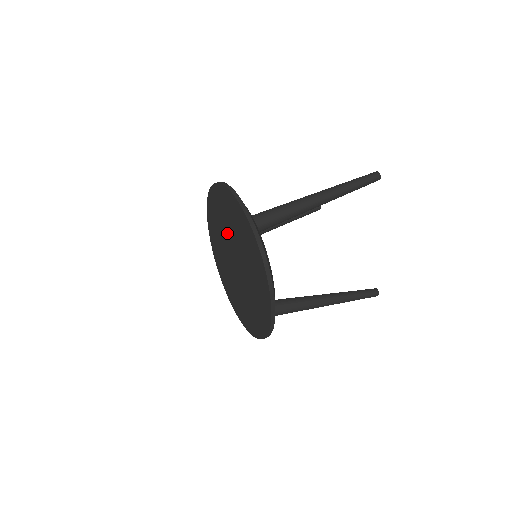
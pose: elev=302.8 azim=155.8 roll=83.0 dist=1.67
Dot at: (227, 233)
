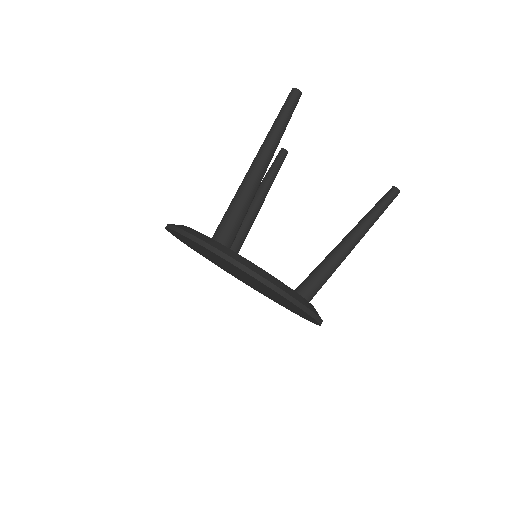
Dot at: occluded
